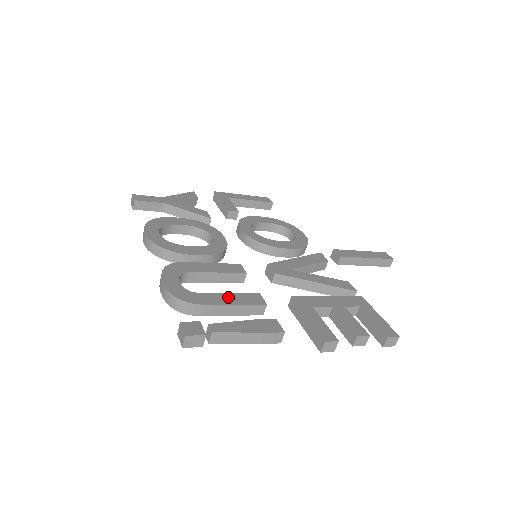
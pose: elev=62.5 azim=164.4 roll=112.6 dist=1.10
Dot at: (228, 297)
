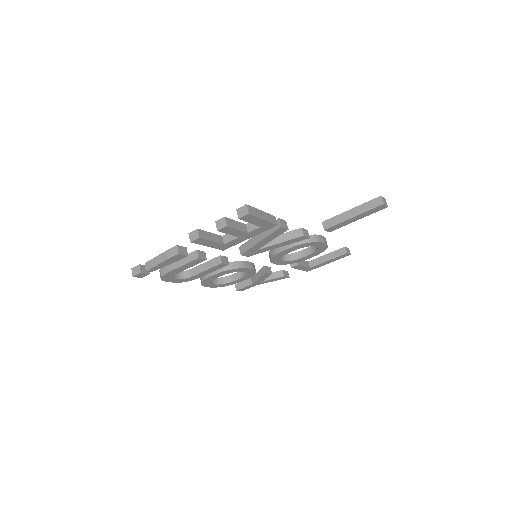
Dot at: occluded
